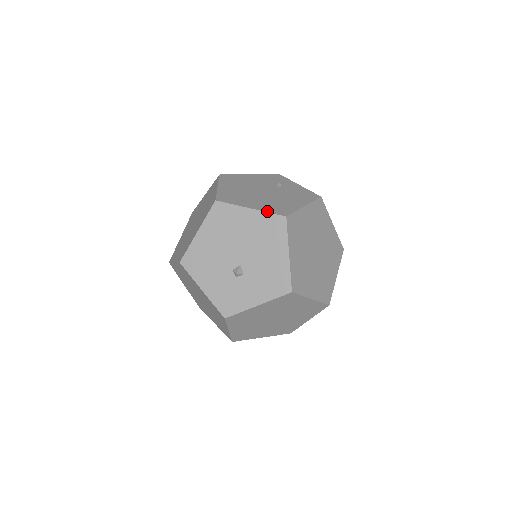
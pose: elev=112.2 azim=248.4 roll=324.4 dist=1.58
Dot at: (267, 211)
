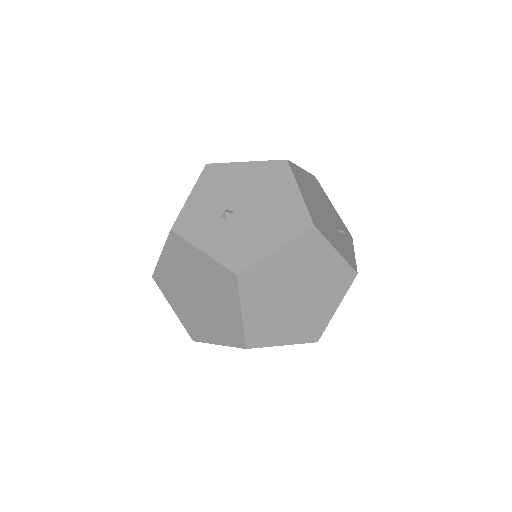
Dot at: (308, 207)
